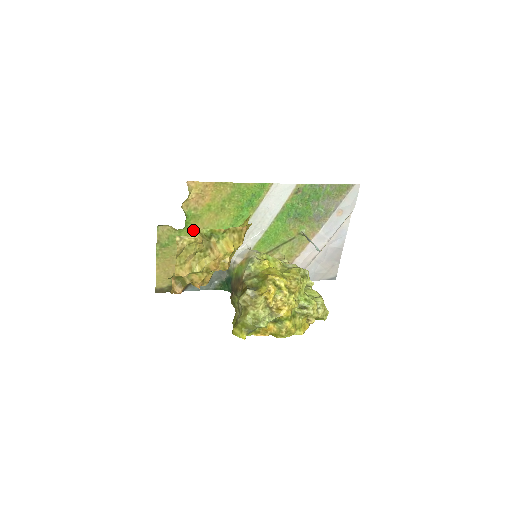
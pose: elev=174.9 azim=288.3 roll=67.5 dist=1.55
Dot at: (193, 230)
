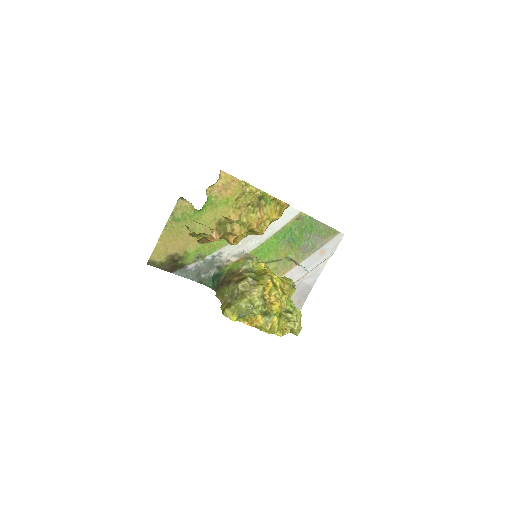
Dot at: (206, 216)
